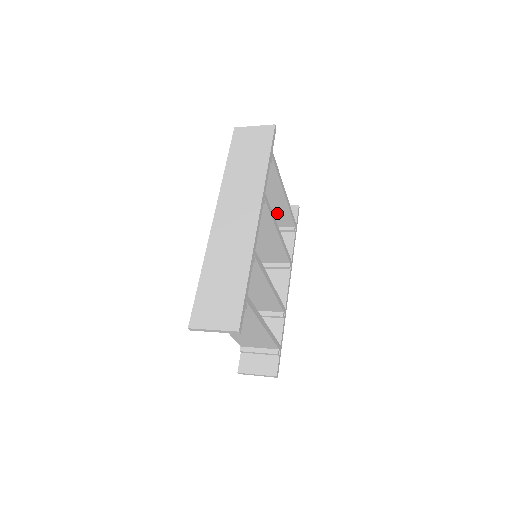
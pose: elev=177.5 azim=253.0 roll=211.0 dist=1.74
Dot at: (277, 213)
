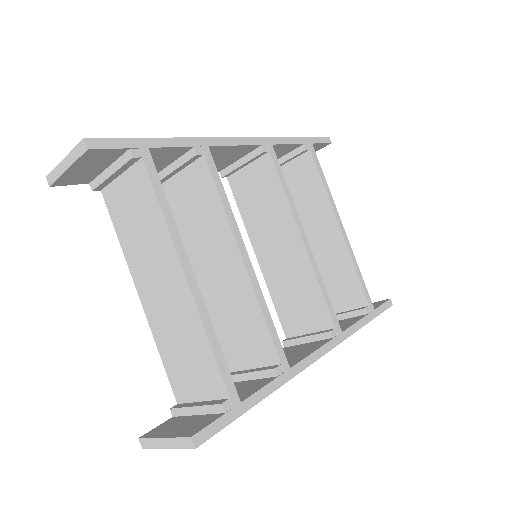
Dot at: (337, 274)
